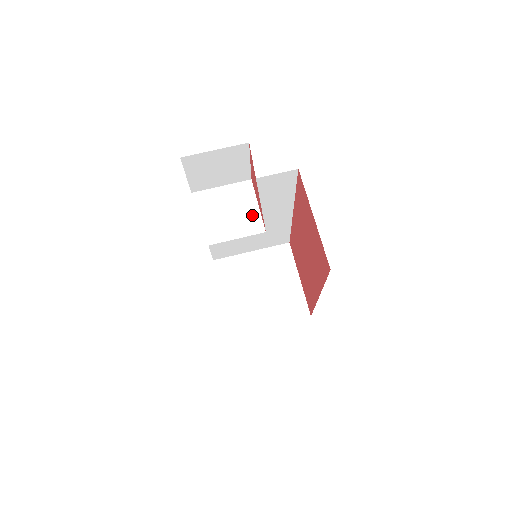
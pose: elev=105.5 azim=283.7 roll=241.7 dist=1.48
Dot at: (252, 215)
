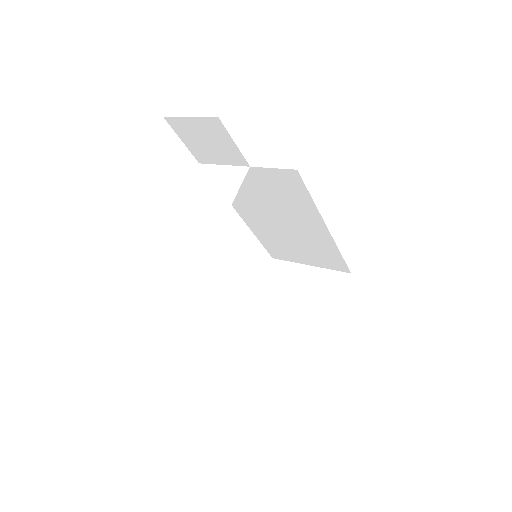
Dot at: (225, 200)
